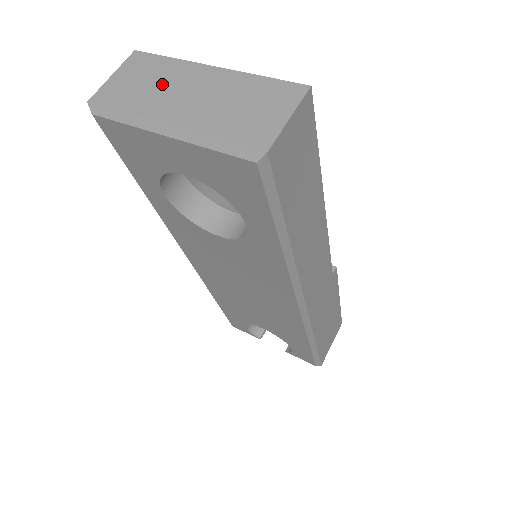
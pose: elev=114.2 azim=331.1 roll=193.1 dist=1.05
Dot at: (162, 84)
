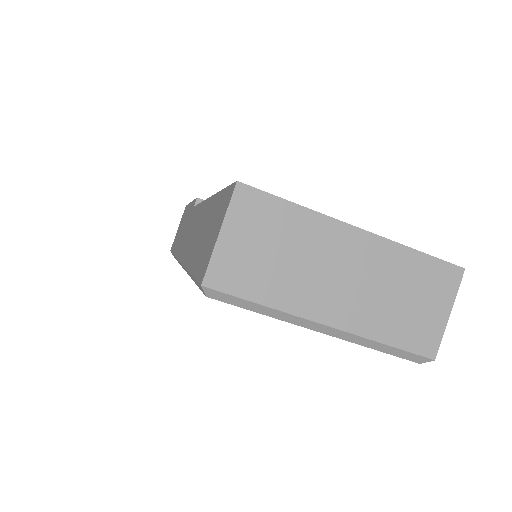
Dot at: (300, 257)
